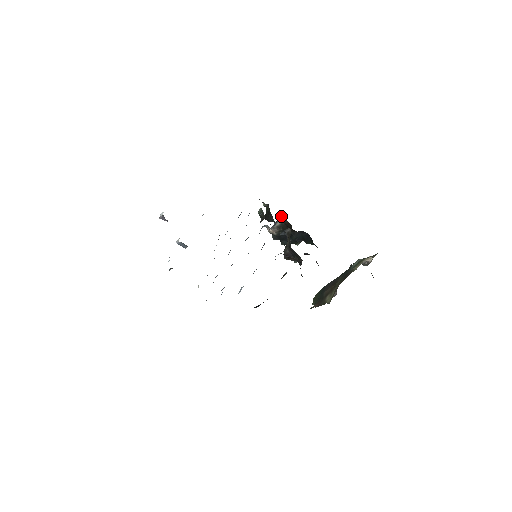
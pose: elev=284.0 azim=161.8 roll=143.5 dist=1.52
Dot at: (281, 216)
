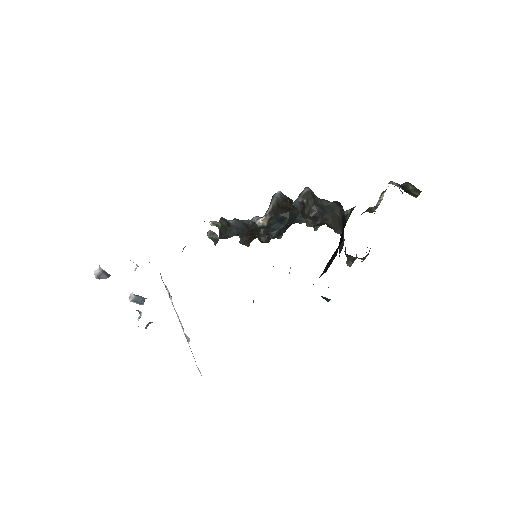
Dot at: (273, 195)
